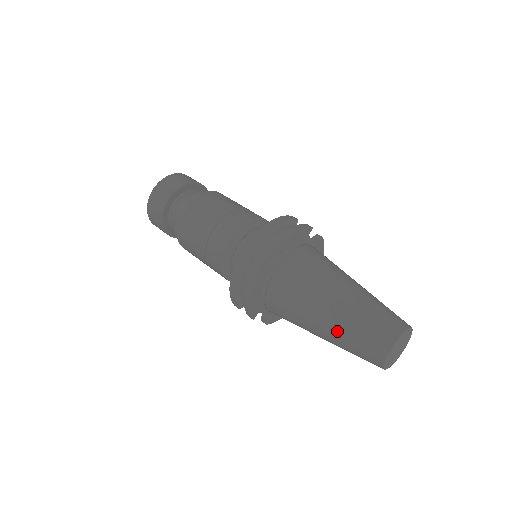
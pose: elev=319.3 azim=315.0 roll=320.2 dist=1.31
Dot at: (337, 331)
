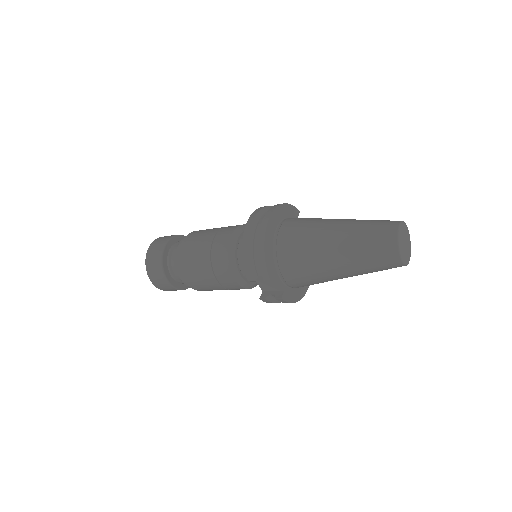
Dot at: (349, 241)
